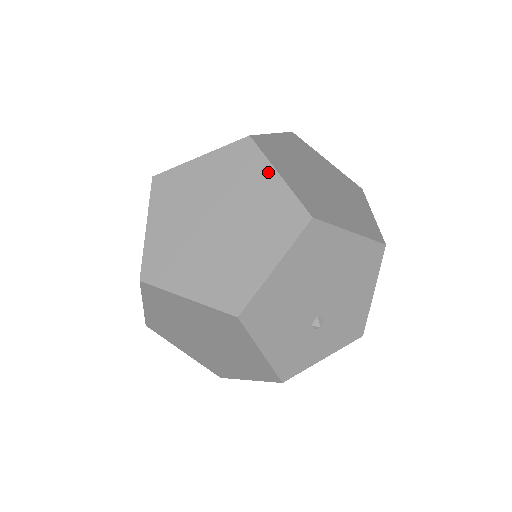
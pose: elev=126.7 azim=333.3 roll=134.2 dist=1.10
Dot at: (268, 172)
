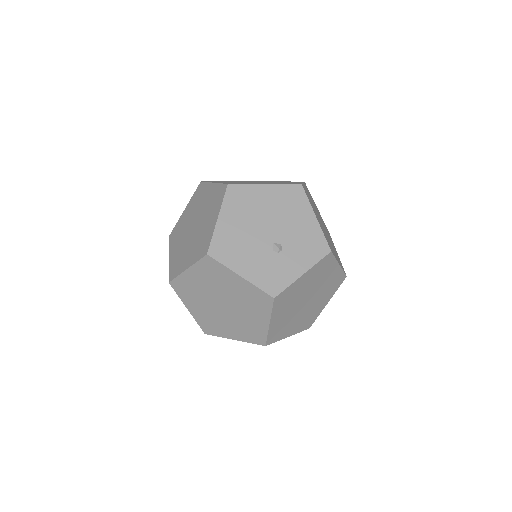
Dot at: (209, 187)
